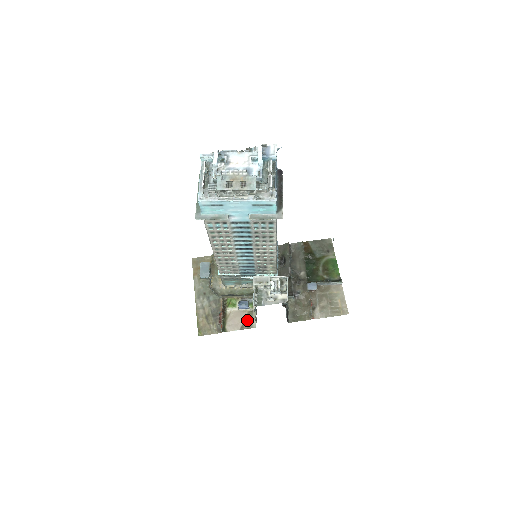
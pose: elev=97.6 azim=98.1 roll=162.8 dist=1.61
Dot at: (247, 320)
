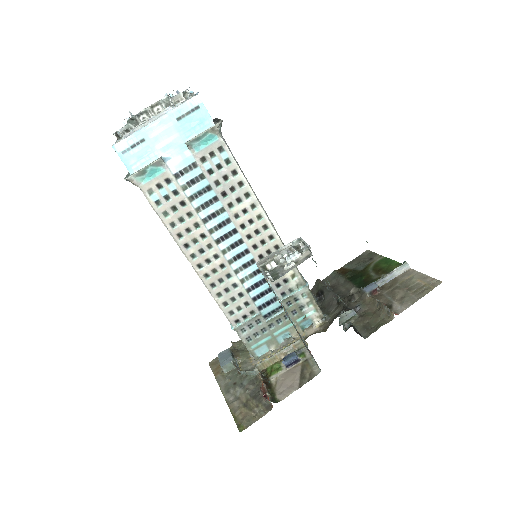
Dot at: (304, 372)
